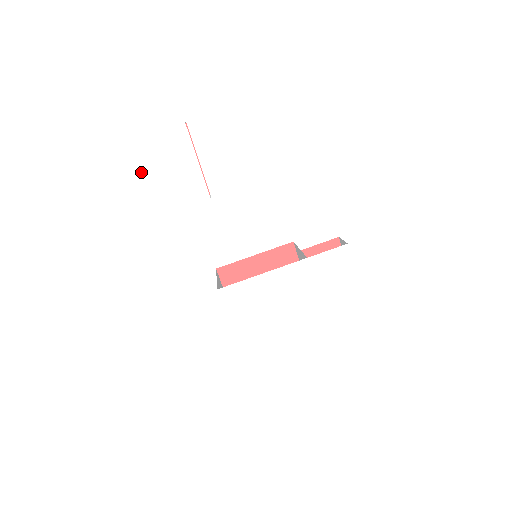
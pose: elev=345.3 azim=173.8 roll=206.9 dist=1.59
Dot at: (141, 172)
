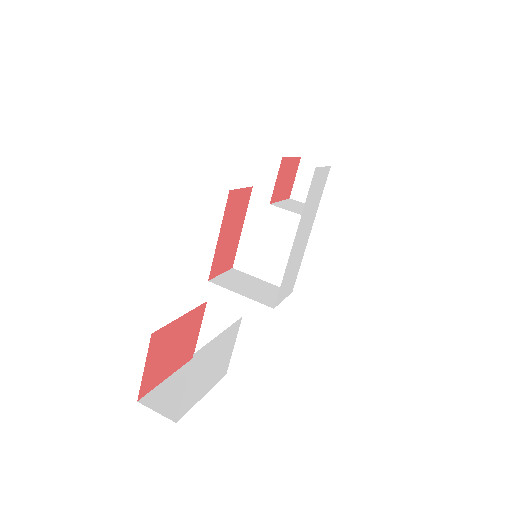
Dot at: occluded
